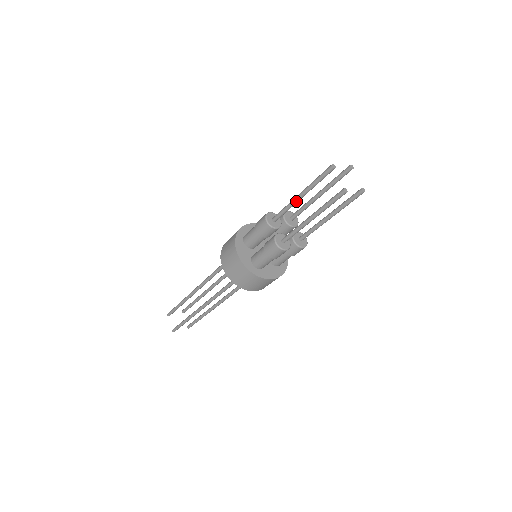
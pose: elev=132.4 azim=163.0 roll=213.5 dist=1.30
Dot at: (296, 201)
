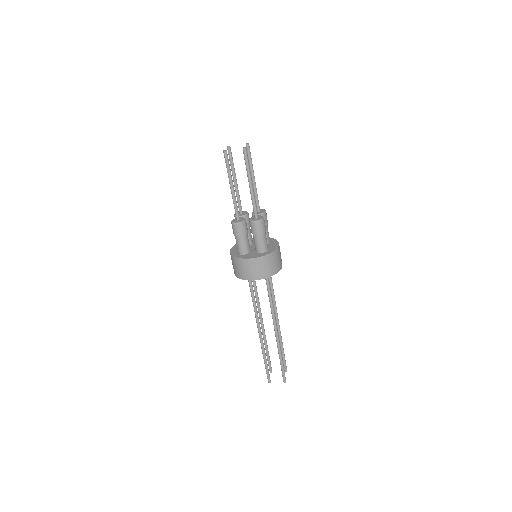
Dot at: (235, 187)
